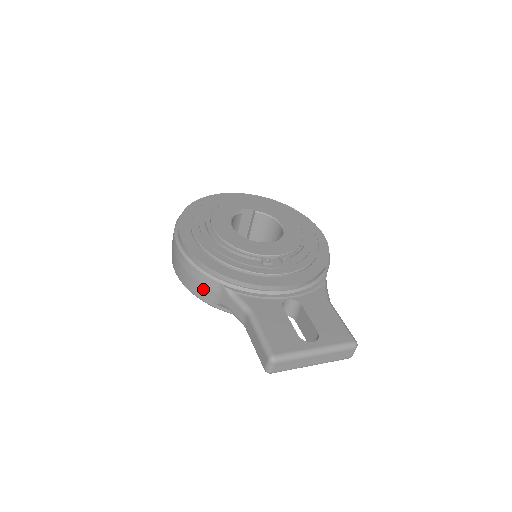
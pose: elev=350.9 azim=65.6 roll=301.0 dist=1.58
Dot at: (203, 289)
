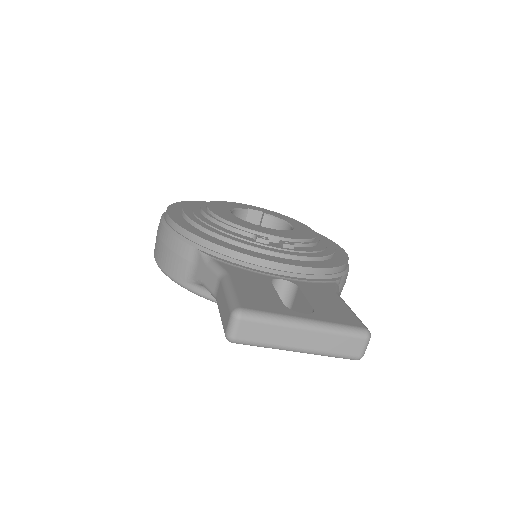
Dot at: (177, 262)
